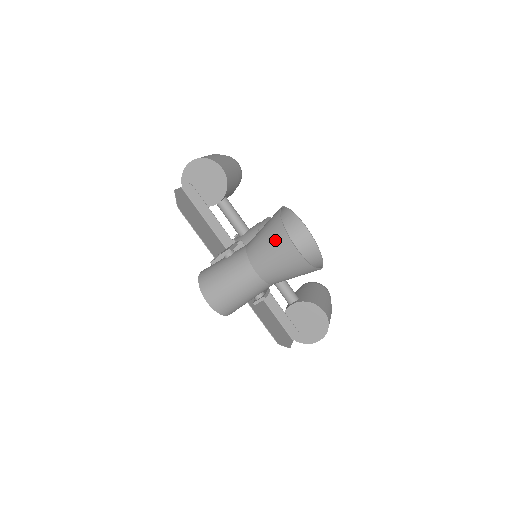
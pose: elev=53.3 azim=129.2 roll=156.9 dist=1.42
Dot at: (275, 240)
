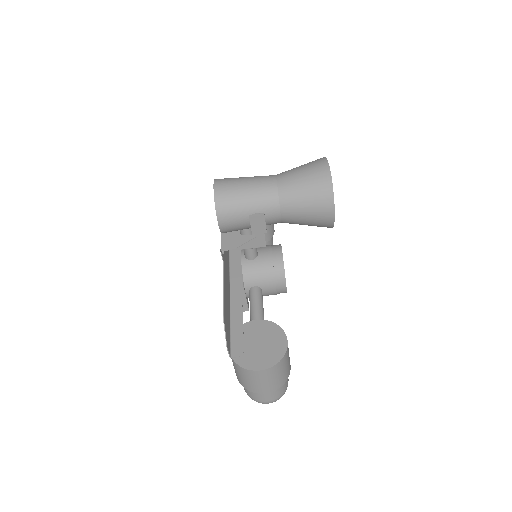
Dot at: (312, 162)
